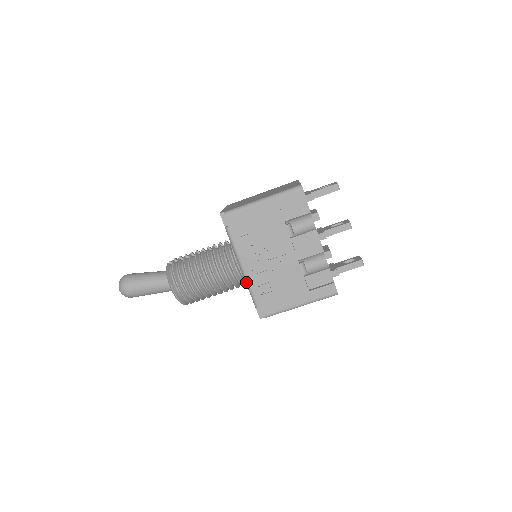
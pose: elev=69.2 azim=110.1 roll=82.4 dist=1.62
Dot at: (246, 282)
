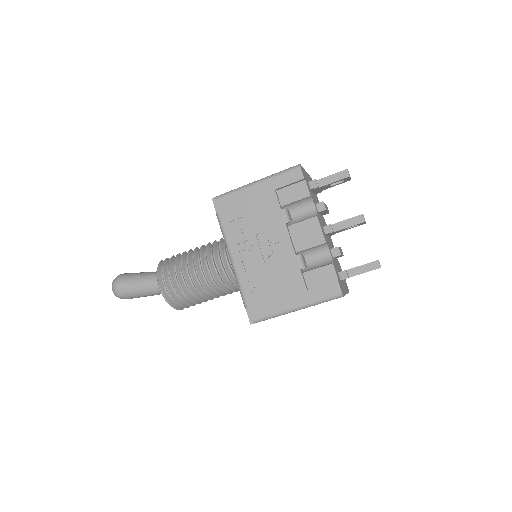
Dot at: (235, 277)
